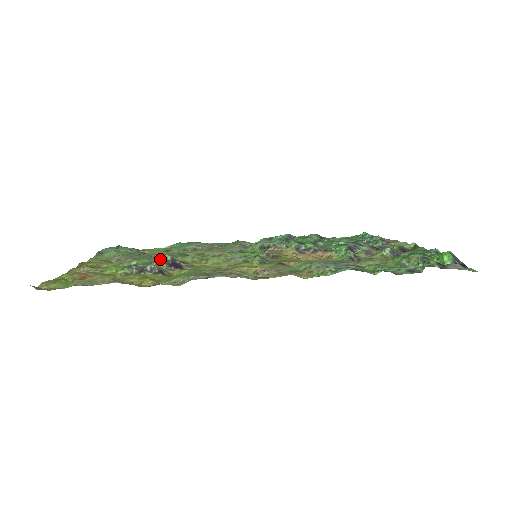
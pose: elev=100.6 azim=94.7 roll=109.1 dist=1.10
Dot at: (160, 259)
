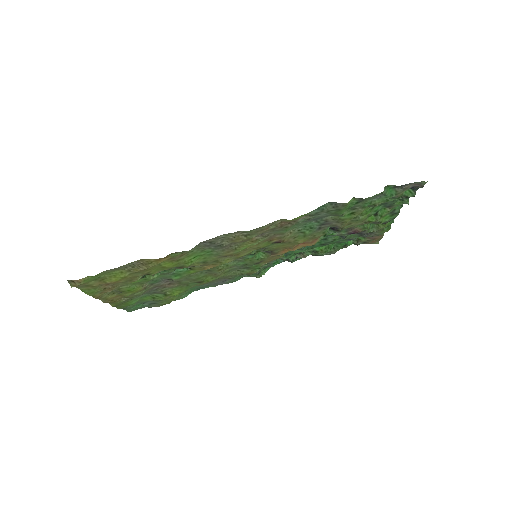
Dot at: occluded
